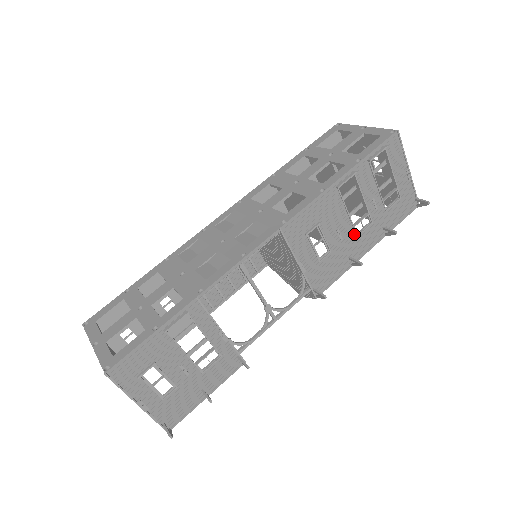
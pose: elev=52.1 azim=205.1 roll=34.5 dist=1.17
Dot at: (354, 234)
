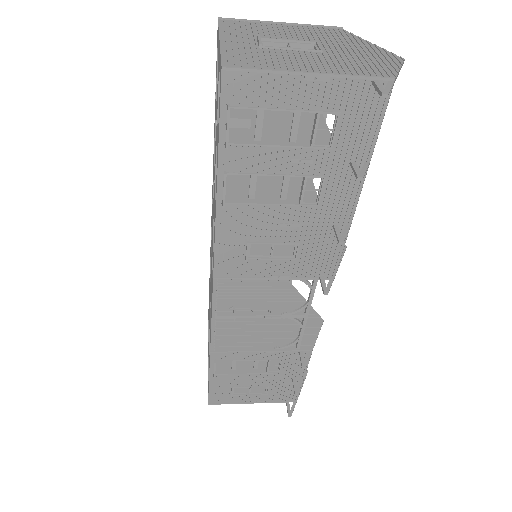
Dot at: (311, 207)
